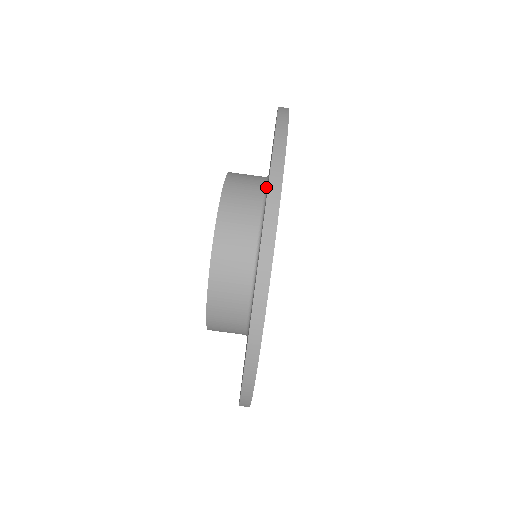
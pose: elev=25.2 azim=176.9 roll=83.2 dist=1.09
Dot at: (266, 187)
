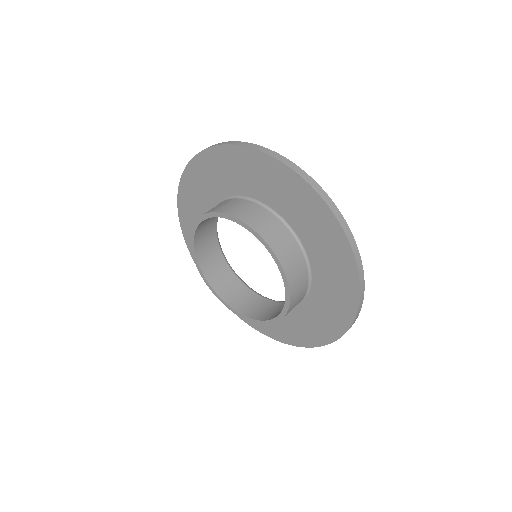
Dot at: (226, 199)
